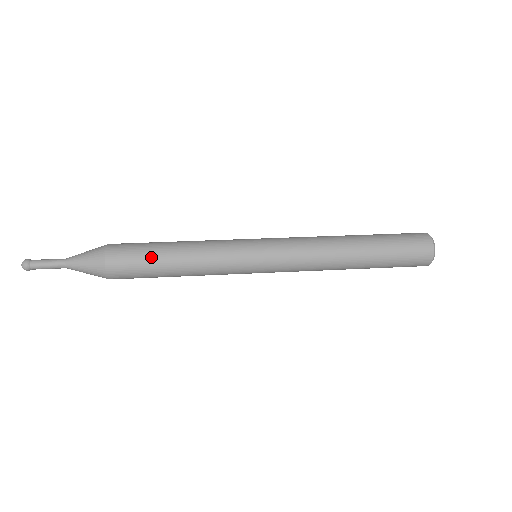
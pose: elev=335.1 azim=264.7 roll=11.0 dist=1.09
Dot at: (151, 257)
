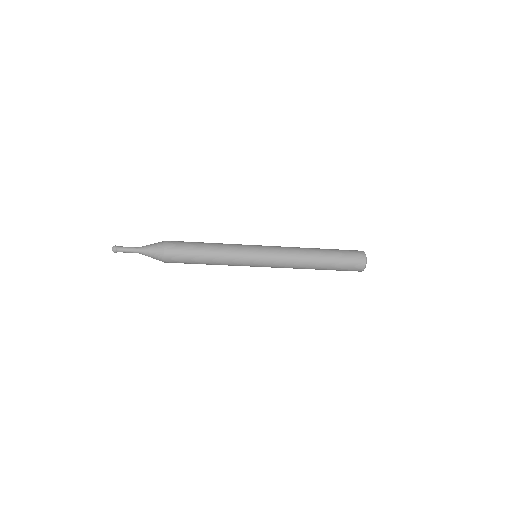
Dot at: (193, 244)
